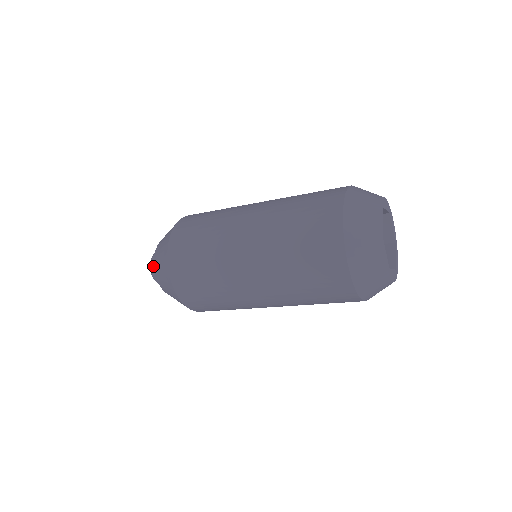
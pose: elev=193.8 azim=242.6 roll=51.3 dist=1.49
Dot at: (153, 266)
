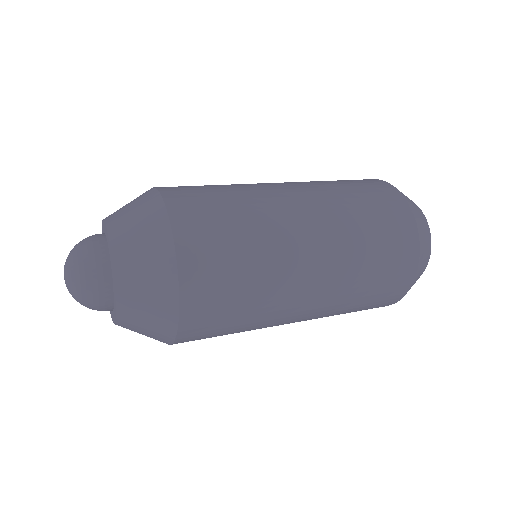
Dot at: (95, 264)
